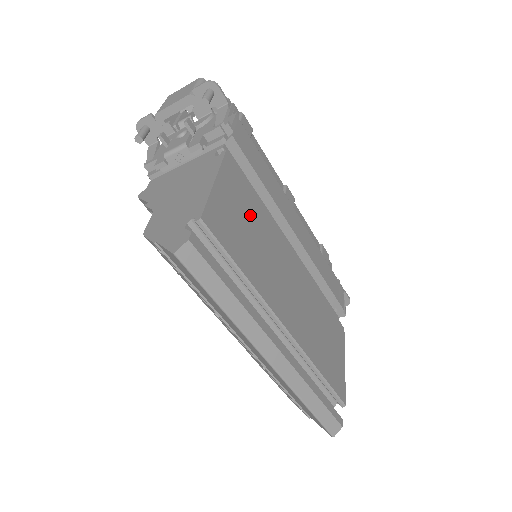
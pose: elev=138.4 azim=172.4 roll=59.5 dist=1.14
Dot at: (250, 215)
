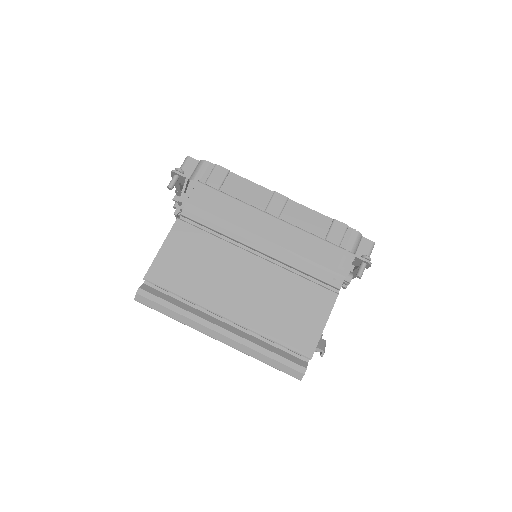
Dot at: (197, 253)
